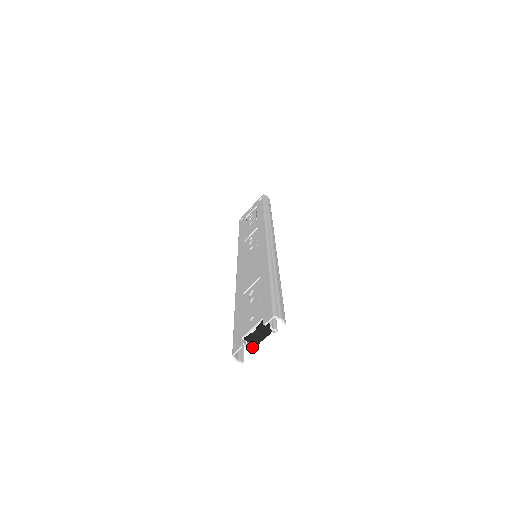
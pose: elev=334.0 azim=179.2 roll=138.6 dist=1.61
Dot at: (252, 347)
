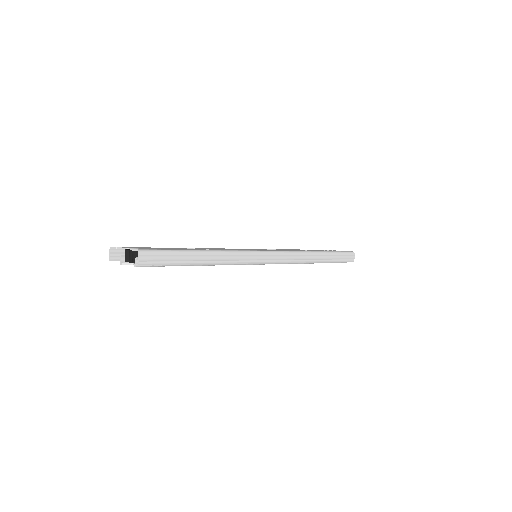
Dot at: (124, 260)
